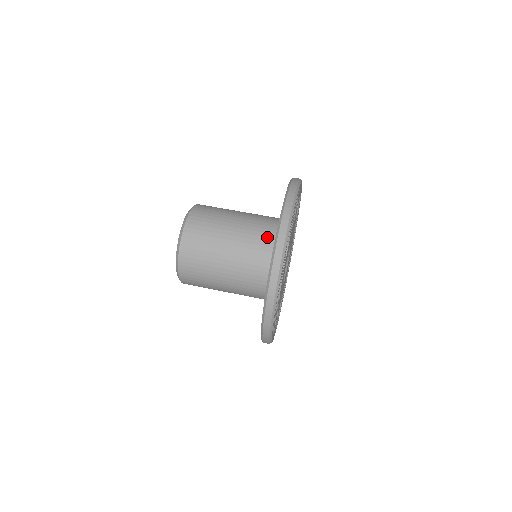
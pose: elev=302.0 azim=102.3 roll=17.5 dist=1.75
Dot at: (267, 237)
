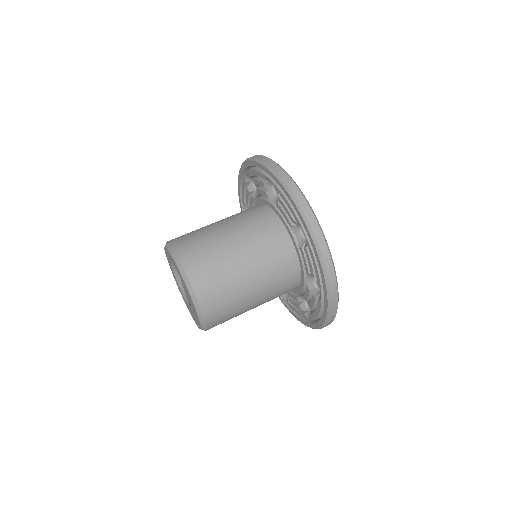
Dot at: (275, 234)
